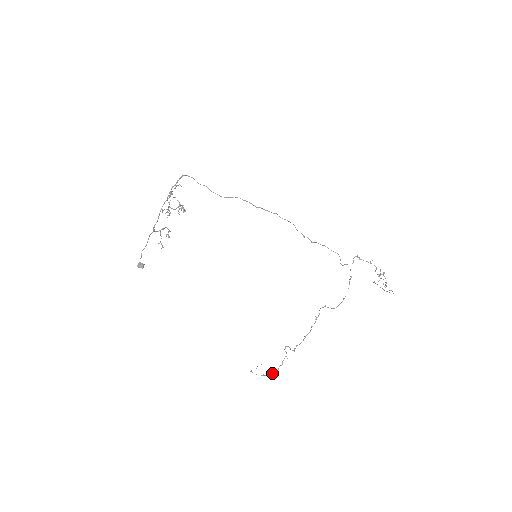
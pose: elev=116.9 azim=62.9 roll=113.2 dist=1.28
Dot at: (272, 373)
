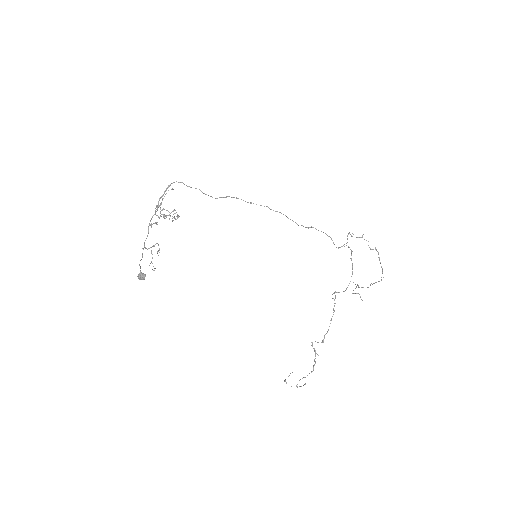
Dot at: (304, 384)
